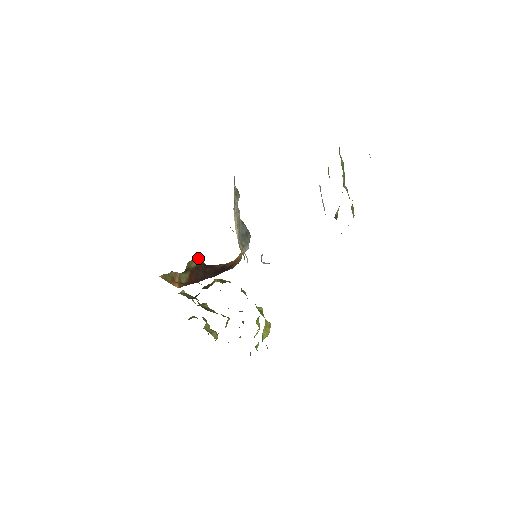
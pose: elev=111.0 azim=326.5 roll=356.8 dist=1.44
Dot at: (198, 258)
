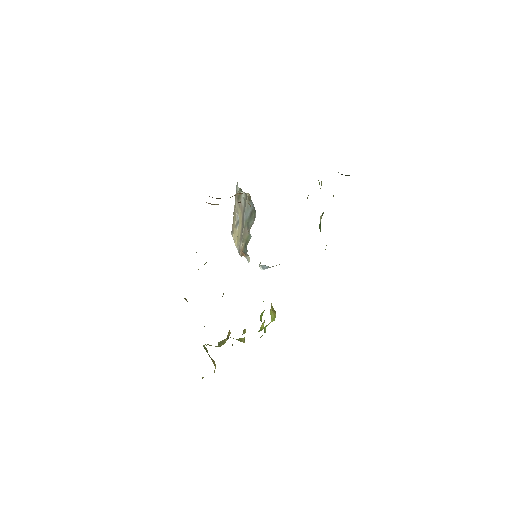
Dot at: occluded
